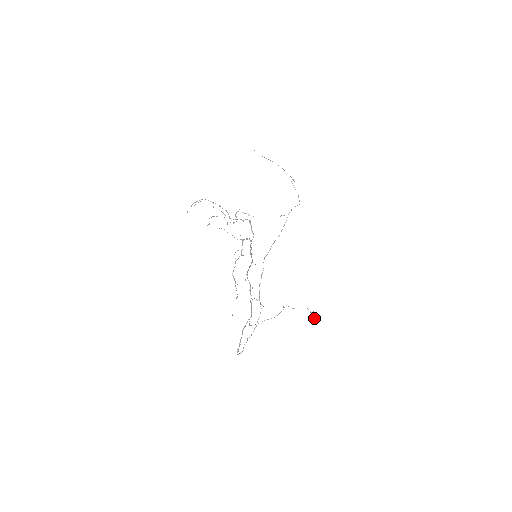
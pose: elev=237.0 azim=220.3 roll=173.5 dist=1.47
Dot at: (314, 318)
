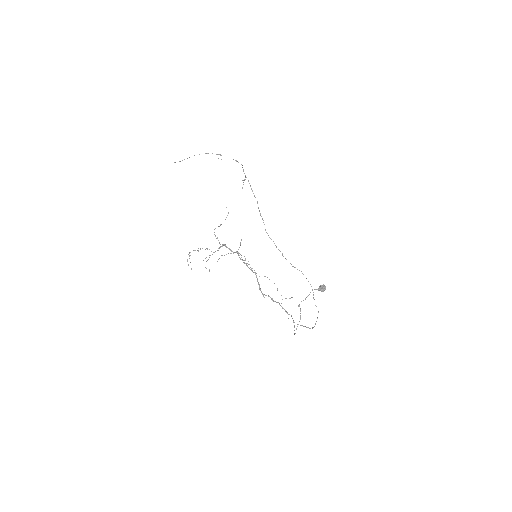
Dot at: (324, 290)
